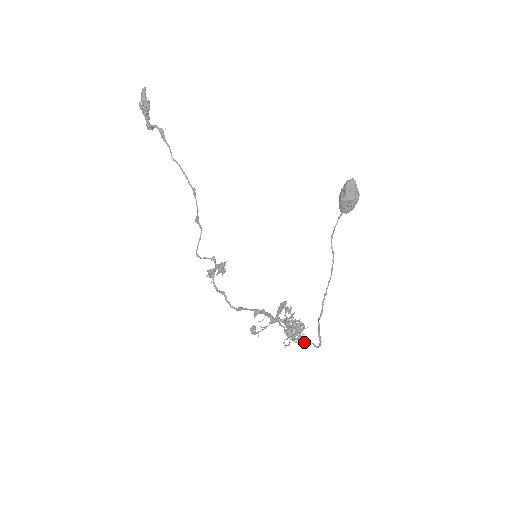
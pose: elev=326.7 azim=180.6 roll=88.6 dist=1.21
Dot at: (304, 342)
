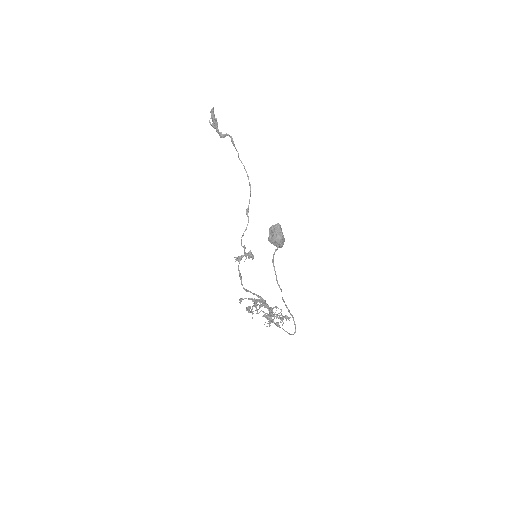
Dot at: occluded
